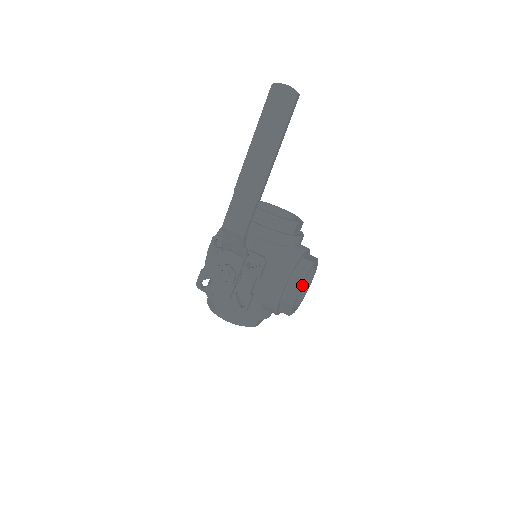
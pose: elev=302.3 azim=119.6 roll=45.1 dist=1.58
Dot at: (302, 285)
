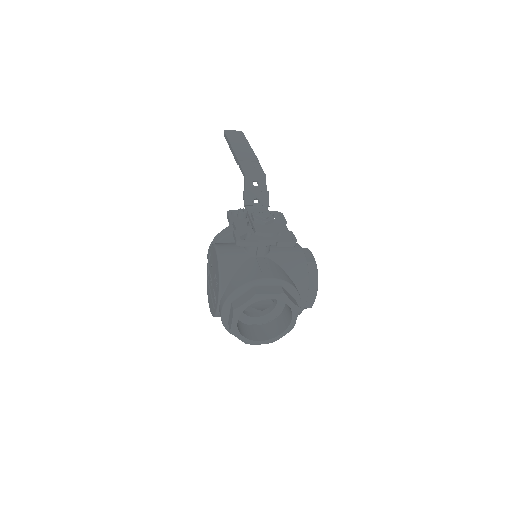
Dot at: occluded
